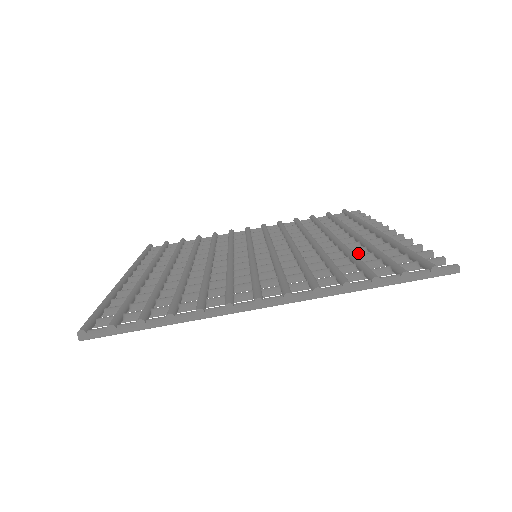
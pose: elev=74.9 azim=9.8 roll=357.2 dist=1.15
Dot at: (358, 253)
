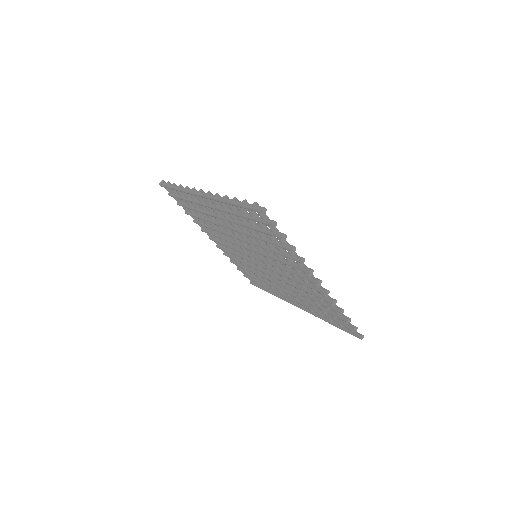
Dot at: (275, 249)
